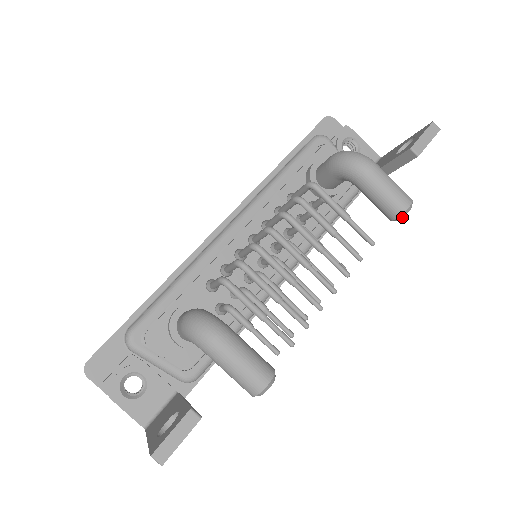
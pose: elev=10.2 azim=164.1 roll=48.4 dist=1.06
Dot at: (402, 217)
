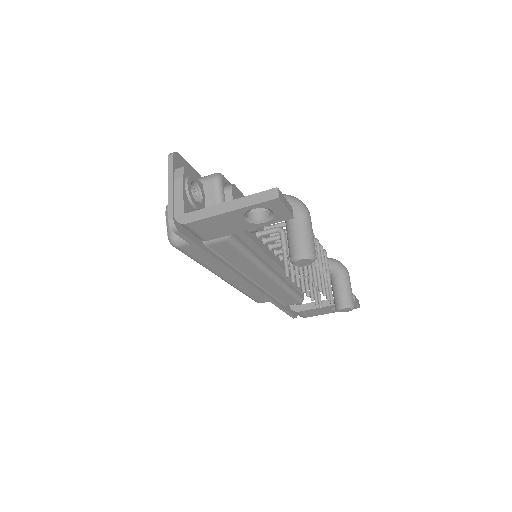
Dot at: (348, 308)
